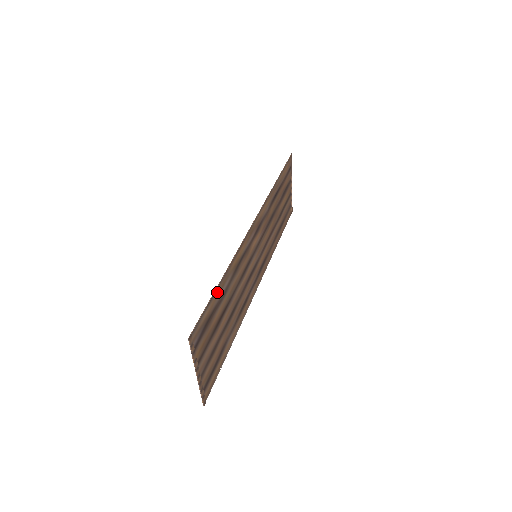
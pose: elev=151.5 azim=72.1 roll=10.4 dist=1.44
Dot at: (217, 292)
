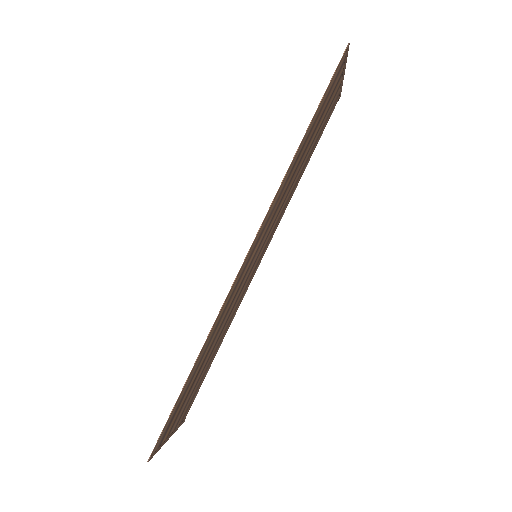
Dot at: (186, 384)
